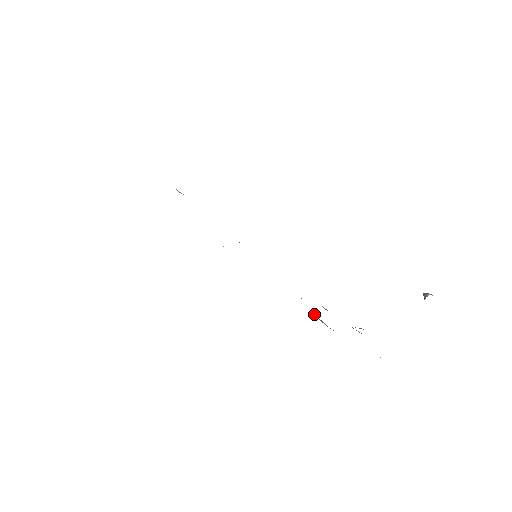
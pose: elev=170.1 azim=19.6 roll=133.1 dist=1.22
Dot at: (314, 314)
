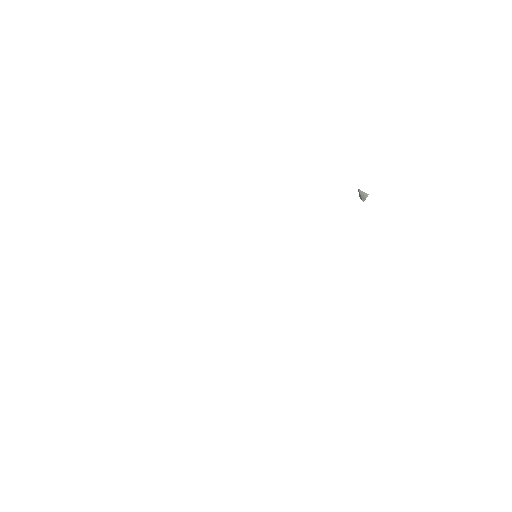
Dot at: occluded
